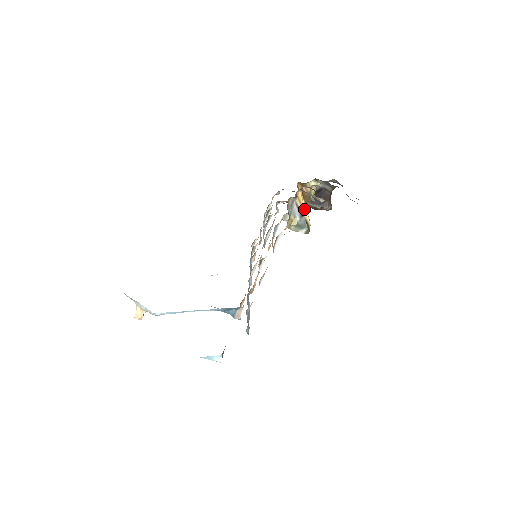
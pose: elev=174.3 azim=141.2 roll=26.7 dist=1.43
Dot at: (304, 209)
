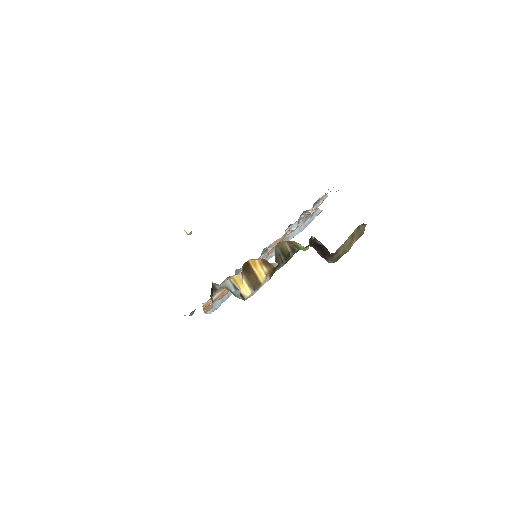
Dot at: (241, 286)
